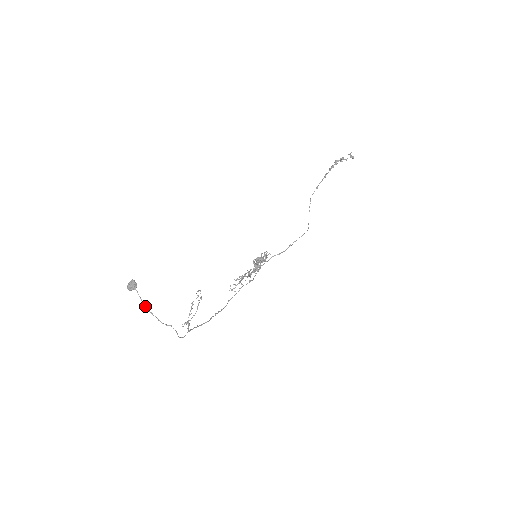
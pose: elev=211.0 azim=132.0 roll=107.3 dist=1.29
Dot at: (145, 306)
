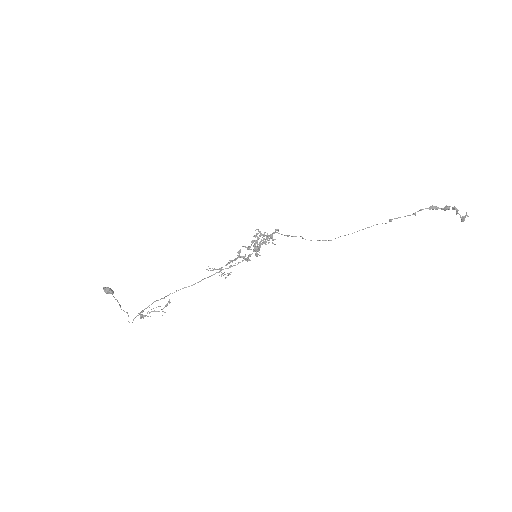
Dot at: (114, 297)
